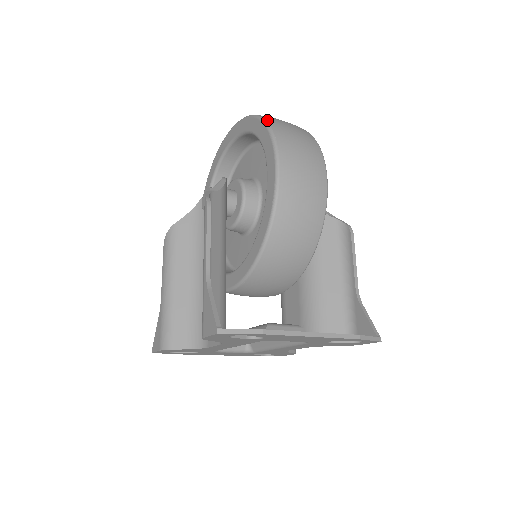
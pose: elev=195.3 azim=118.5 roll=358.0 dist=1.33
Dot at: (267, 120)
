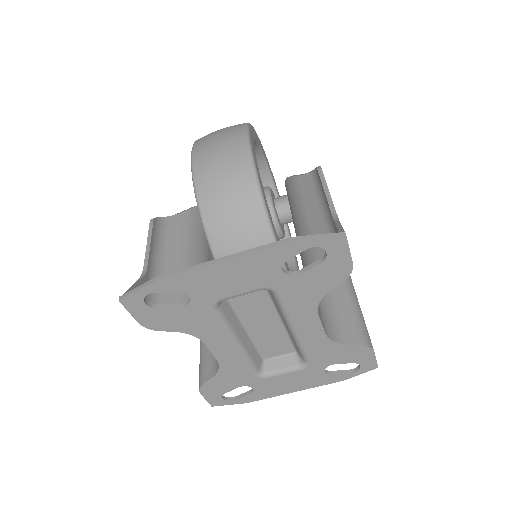
Dot at: occluded
